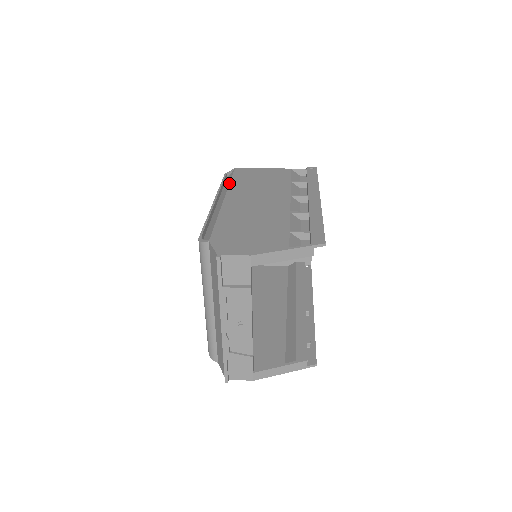
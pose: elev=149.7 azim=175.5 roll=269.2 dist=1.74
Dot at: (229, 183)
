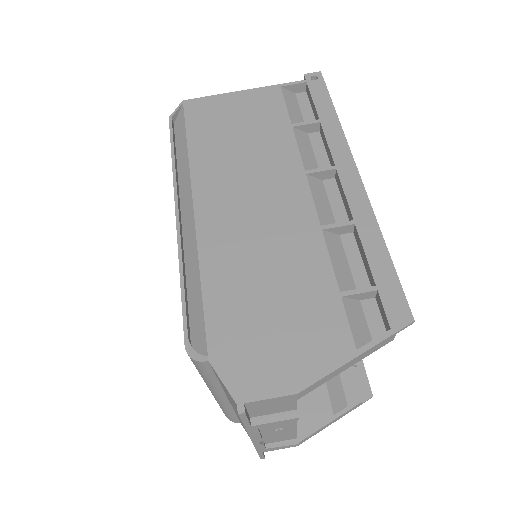
Dot at: (187, 153)
